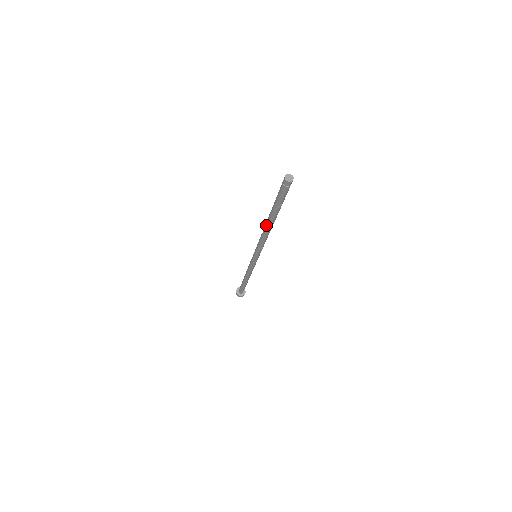
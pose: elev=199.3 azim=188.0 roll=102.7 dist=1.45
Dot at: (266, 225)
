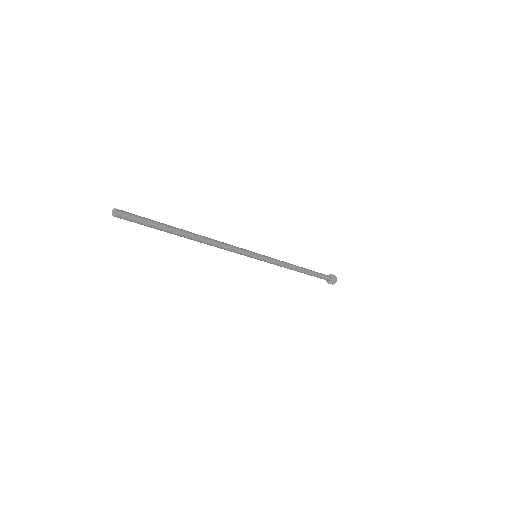
Dot at: (192, 239)
